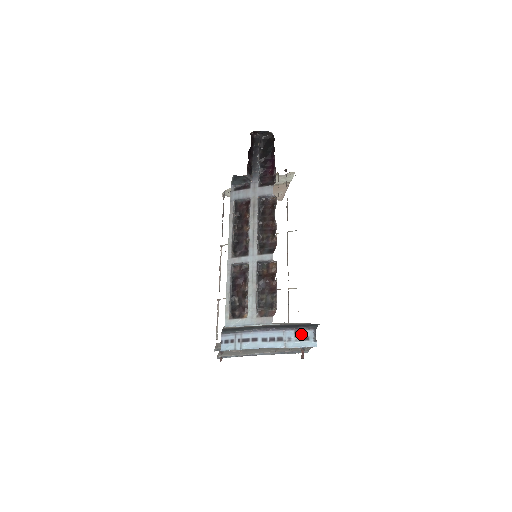
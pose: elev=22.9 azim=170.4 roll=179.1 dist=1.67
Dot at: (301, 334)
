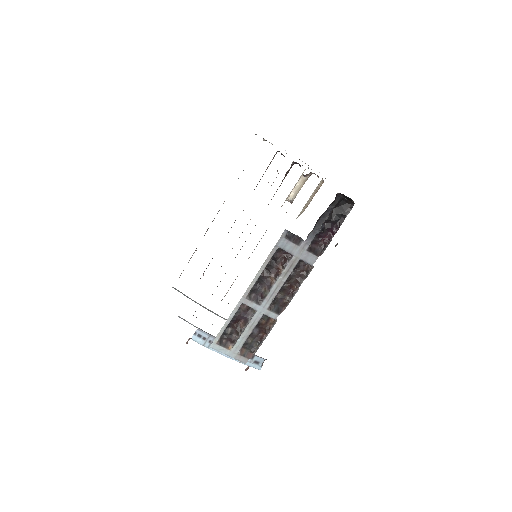
Dot at: (256, 359)
